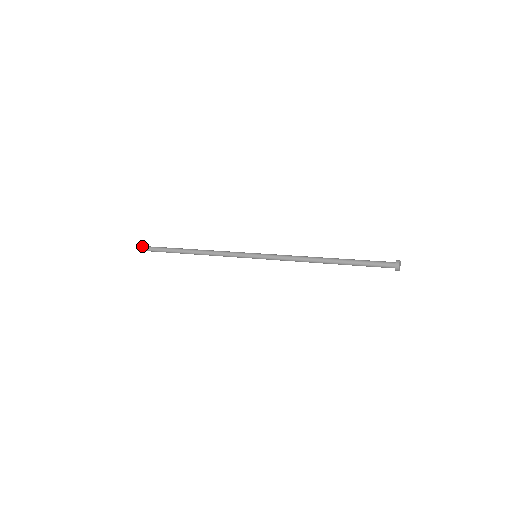
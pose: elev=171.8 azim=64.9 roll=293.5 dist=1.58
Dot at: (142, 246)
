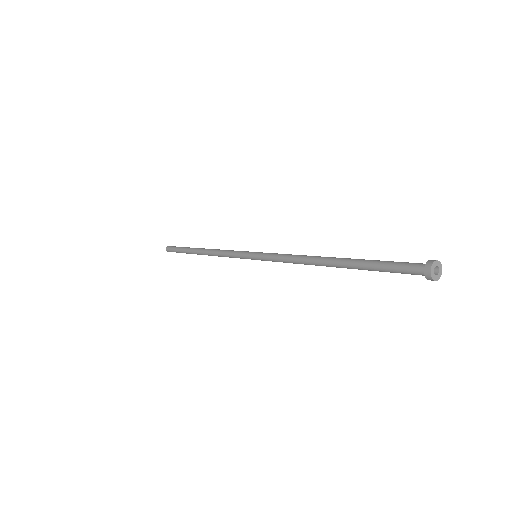
Dot at: (167, 246)
